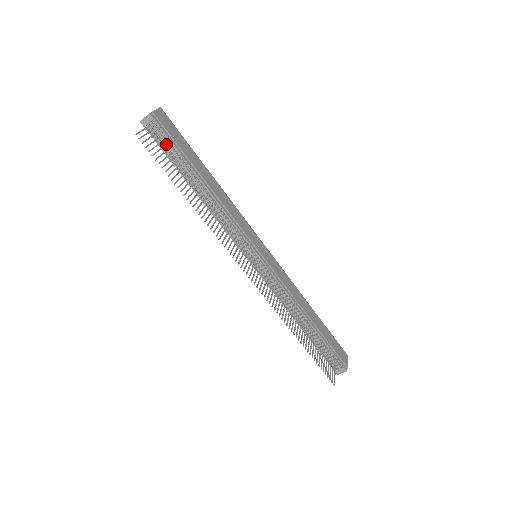
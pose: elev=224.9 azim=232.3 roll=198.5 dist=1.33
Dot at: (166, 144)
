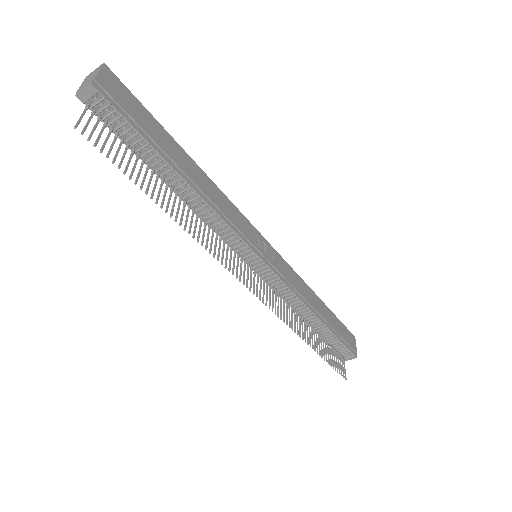
Dot at: (123, 128)
